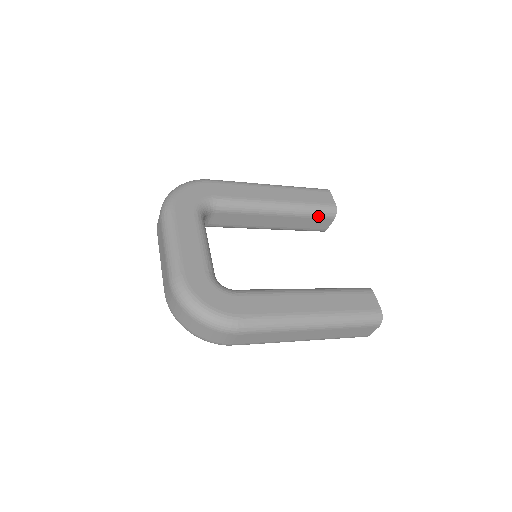
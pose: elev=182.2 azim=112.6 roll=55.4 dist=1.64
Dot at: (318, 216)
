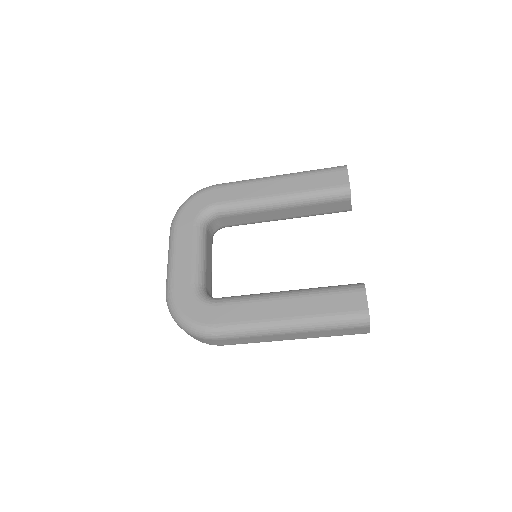
Dot at: (329, 201)
